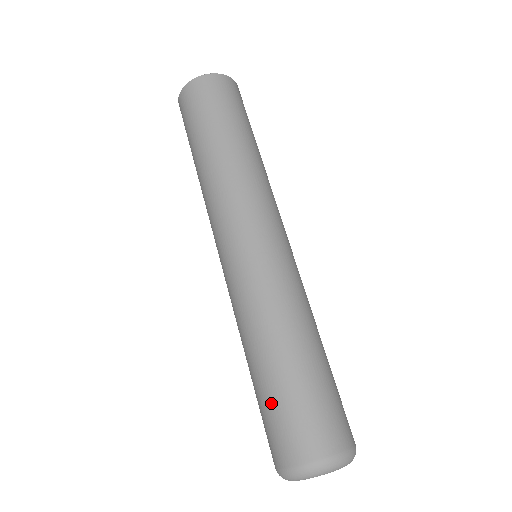
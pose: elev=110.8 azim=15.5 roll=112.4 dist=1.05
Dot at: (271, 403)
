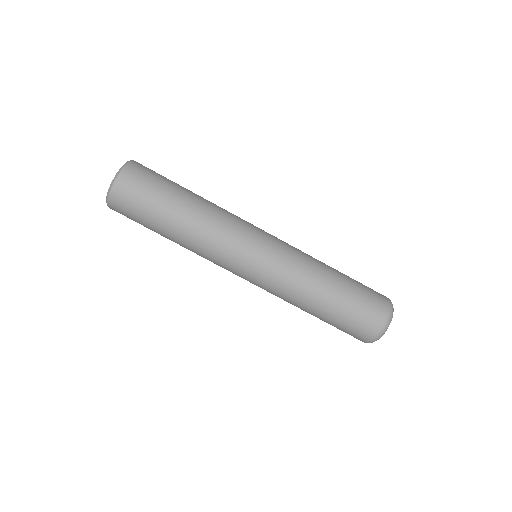
Dot at: occluded
